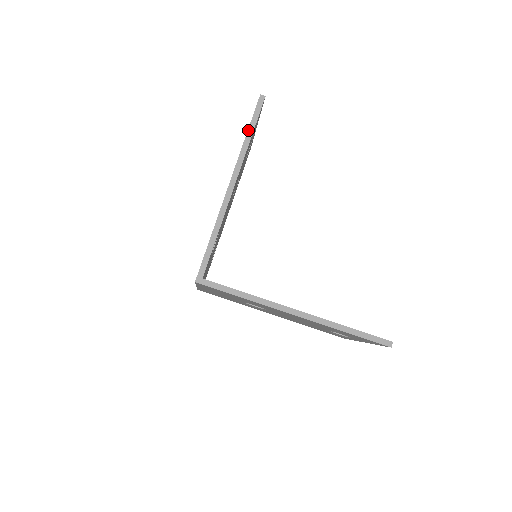
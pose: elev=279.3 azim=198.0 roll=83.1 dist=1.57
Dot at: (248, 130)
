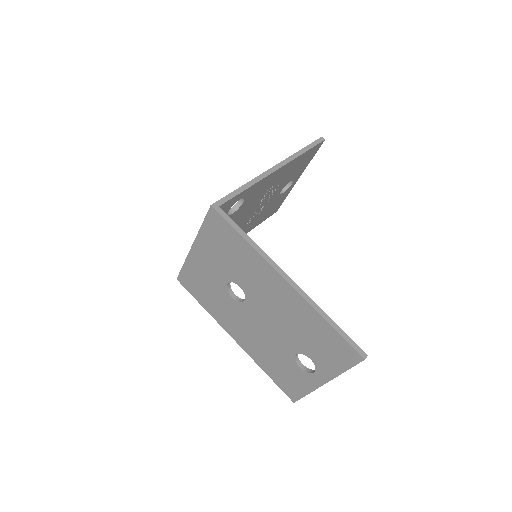
Dot at: (304, 148)
